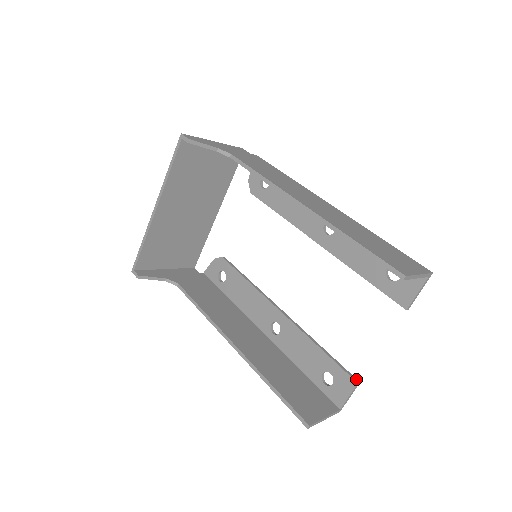
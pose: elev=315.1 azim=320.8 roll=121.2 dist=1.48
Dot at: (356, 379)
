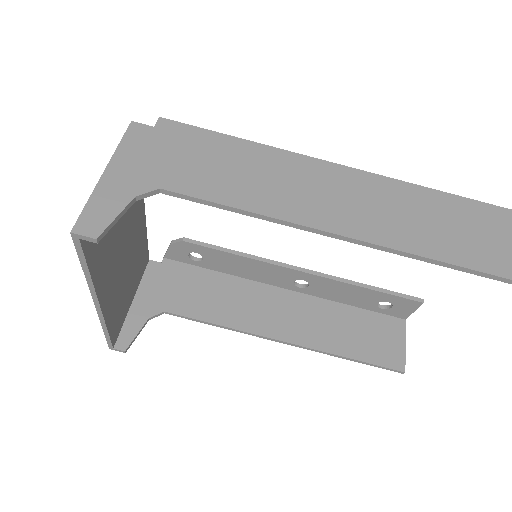
Dot at: (419, 299)
